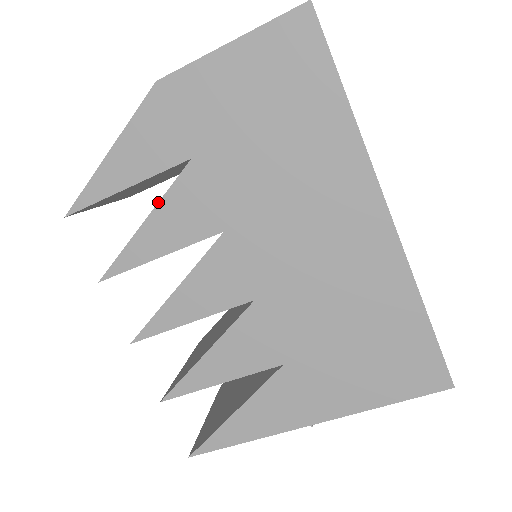
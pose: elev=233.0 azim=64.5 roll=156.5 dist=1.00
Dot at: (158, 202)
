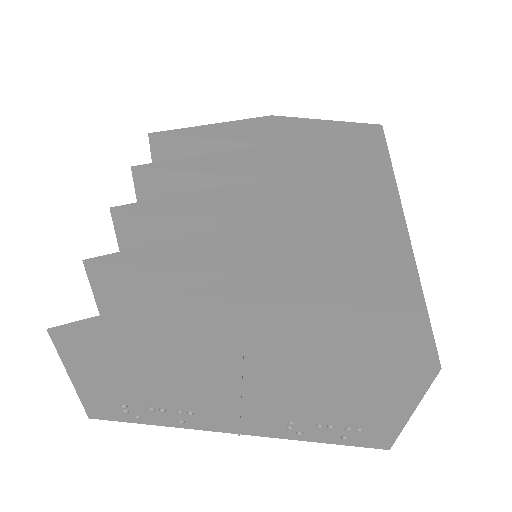
Dot at: occluded
